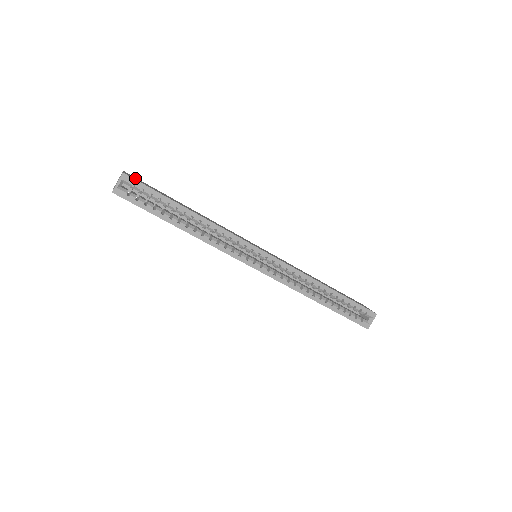
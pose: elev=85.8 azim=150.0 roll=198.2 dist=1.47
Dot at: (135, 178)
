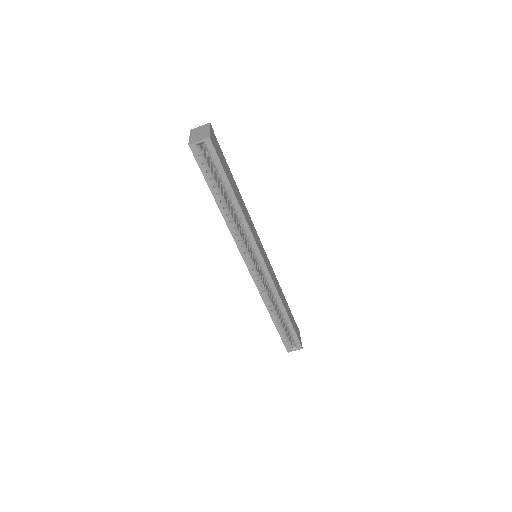
Dot at: (215, 141)
